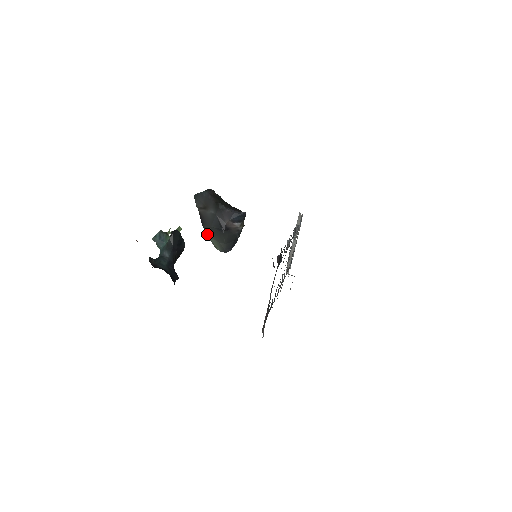
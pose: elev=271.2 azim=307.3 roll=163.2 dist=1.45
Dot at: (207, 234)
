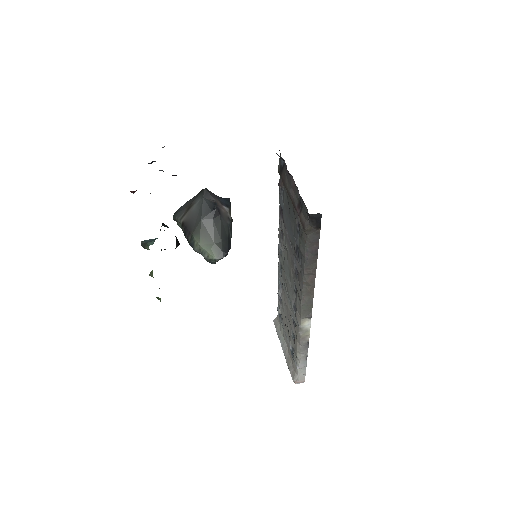
Dot at: (198, 243)
